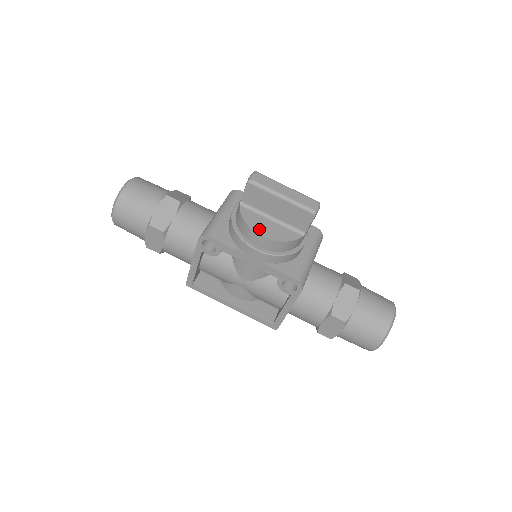
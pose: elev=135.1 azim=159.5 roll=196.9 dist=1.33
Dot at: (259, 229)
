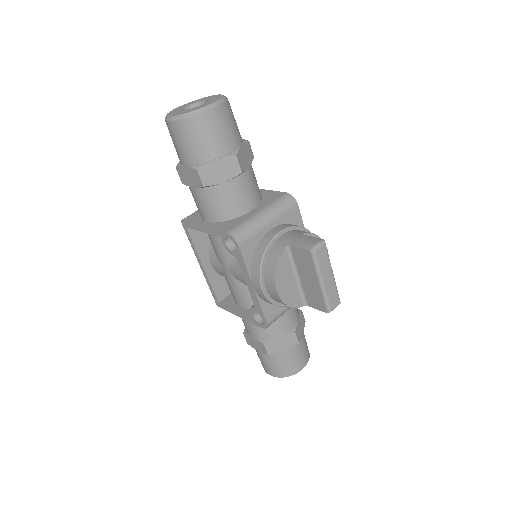
Dot at: (280, 283)
